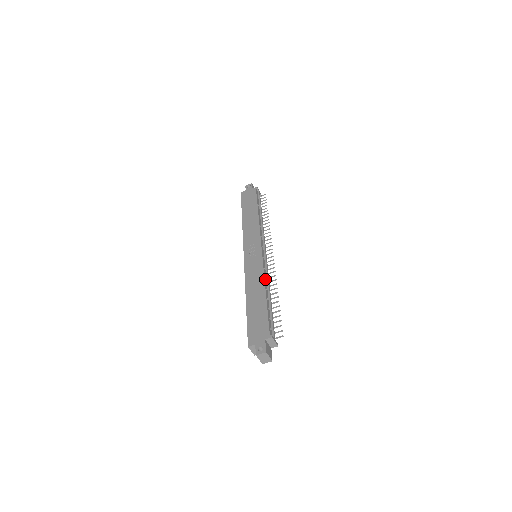
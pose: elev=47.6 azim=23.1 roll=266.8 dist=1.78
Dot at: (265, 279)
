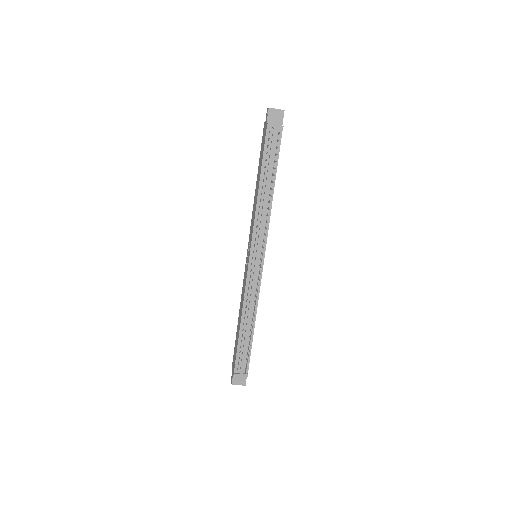
Dot at: (245, 304)
